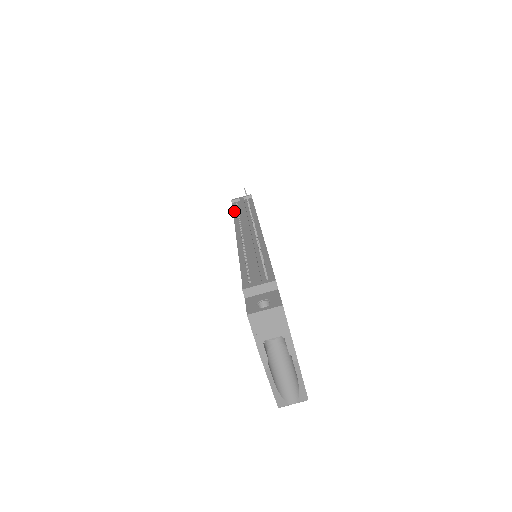
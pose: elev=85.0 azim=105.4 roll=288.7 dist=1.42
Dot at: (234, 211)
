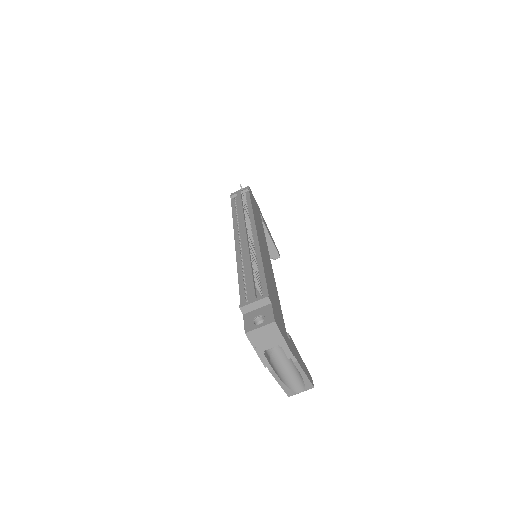
Dot at: (233, 209)
